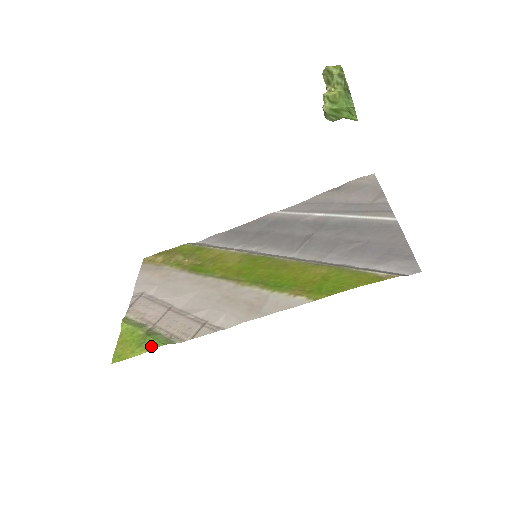
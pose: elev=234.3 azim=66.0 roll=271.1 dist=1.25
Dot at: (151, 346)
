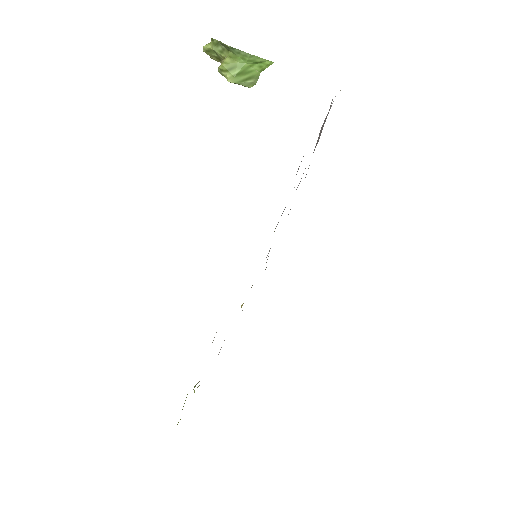
Dot at: (186, 397)
